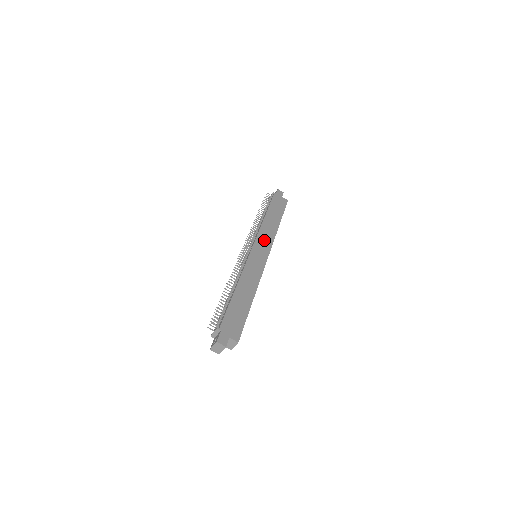
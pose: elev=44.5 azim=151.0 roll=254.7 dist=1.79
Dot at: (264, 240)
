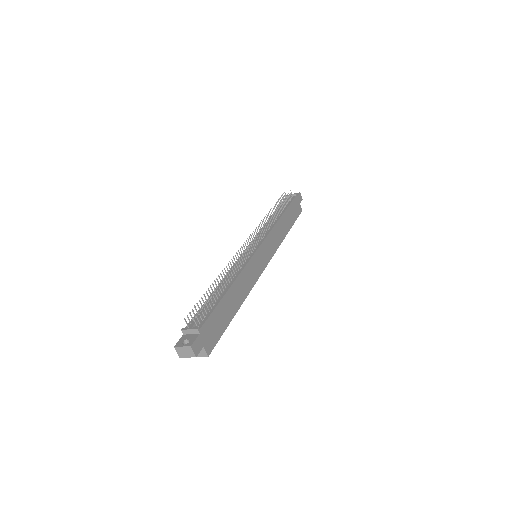
Dot at: (271, 243)
